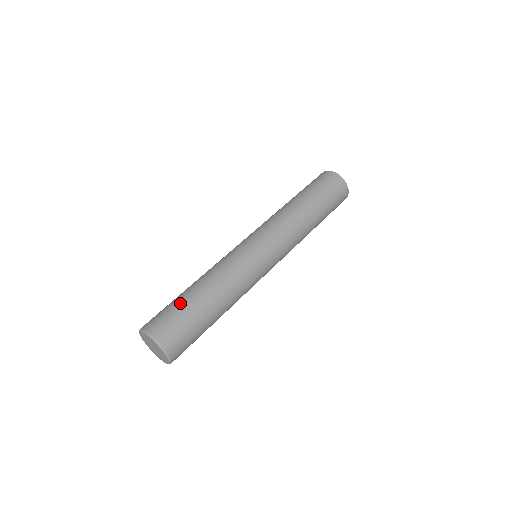
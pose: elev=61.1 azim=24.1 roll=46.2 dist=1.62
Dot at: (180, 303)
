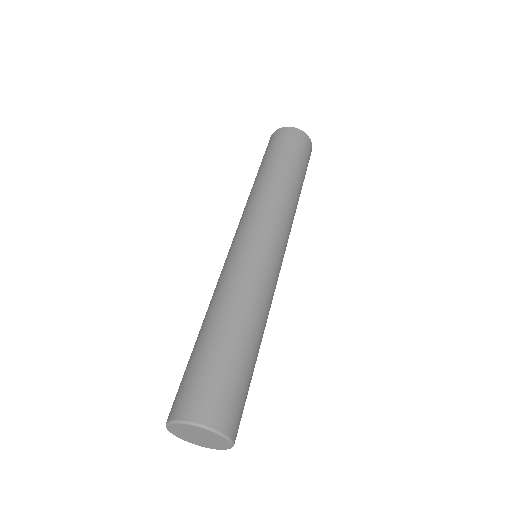
Dot at: (234, 364)
